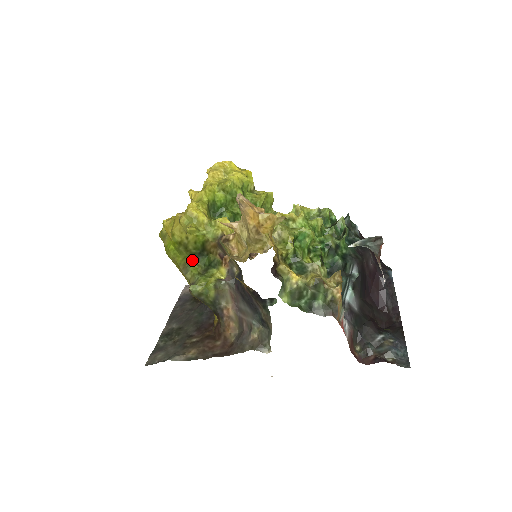
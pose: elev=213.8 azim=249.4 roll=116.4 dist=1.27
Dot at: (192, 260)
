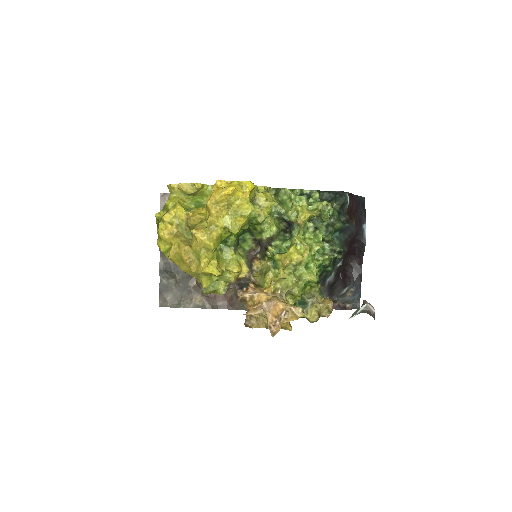
Dot at: occluded
